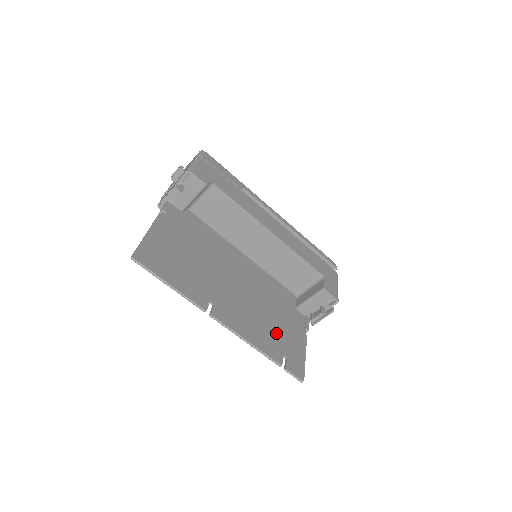
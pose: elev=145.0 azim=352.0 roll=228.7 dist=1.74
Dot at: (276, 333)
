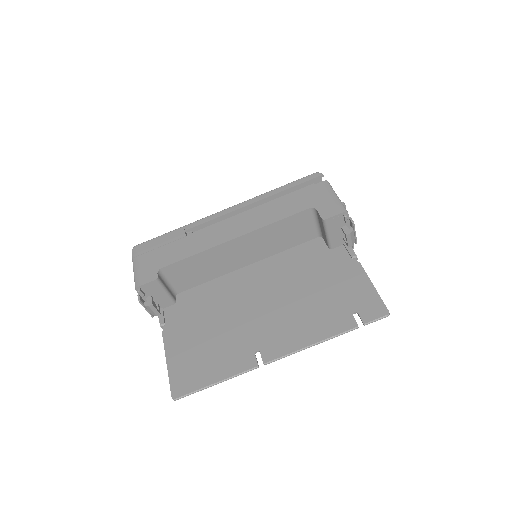
Dot at: (329, 301)
